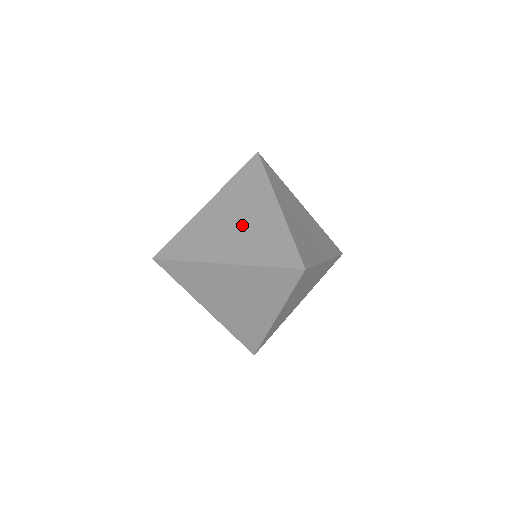
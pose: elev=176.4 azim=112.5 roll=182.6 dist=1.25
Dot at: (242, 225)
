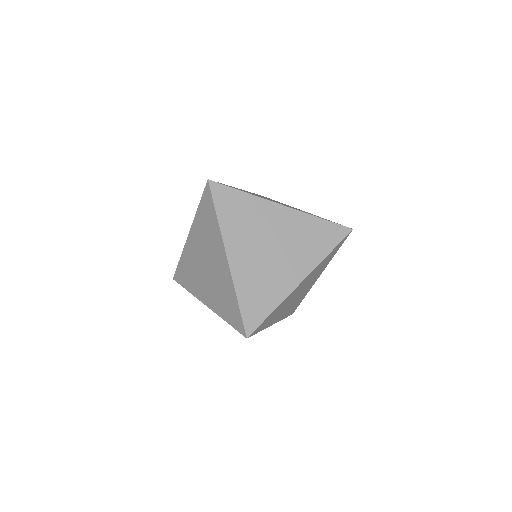
Dot at: occluded
